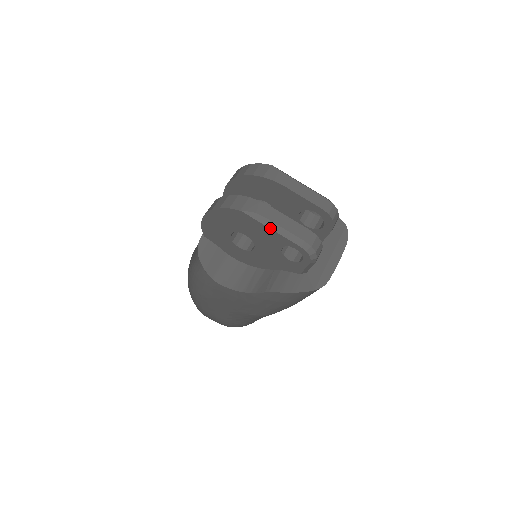
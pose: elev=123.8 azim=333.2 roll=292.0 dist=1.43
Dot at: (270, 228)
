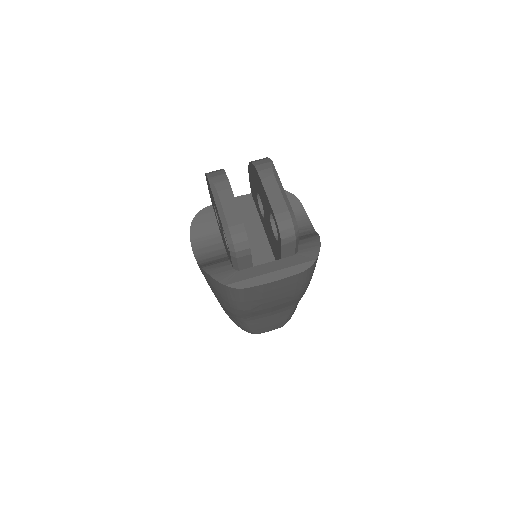
Dot at: (216, 203)
